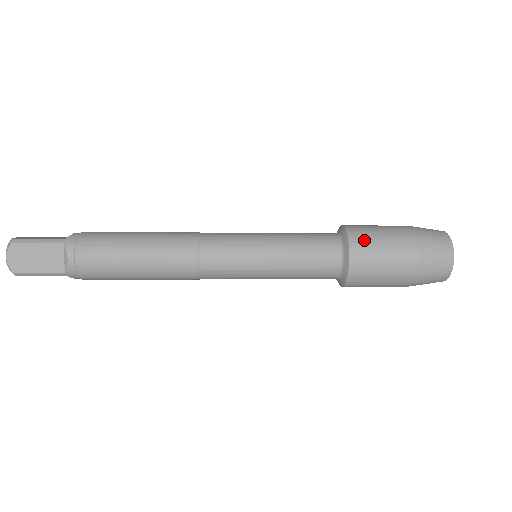
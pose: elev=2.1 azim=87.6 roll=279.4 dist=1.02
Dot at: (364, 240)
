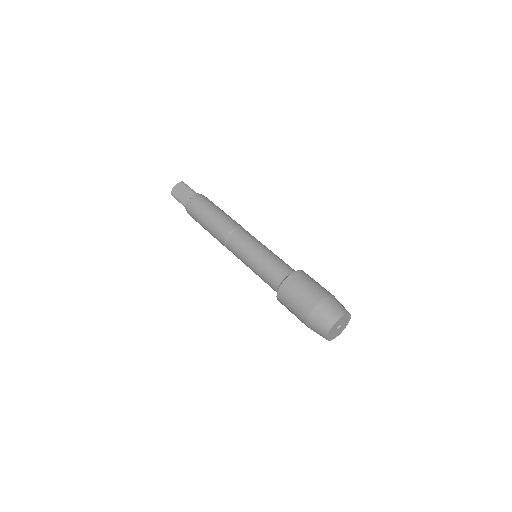
Dot at: (283, 301)
